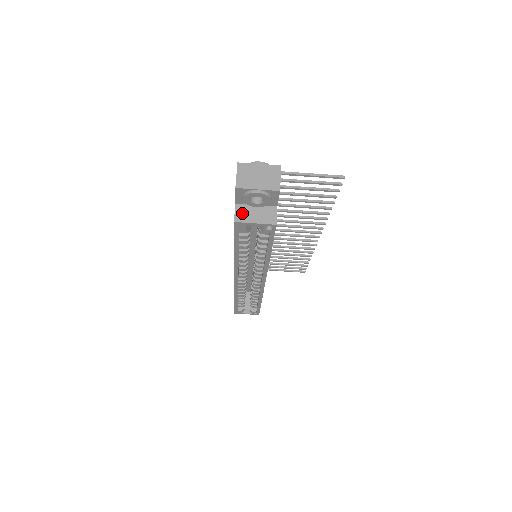
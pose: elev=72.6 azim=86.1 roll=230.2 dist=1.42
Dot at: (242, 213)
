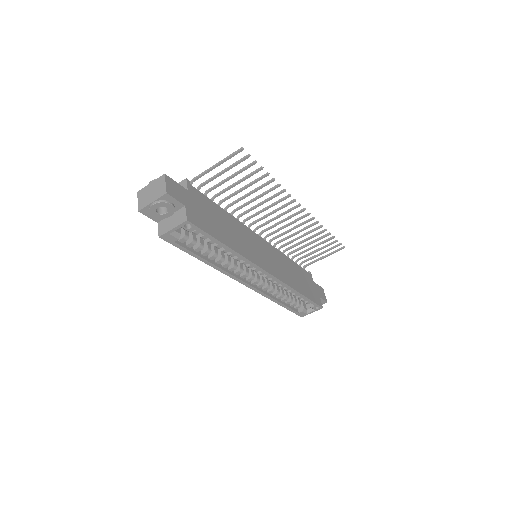
Dot at: (163, 227)
